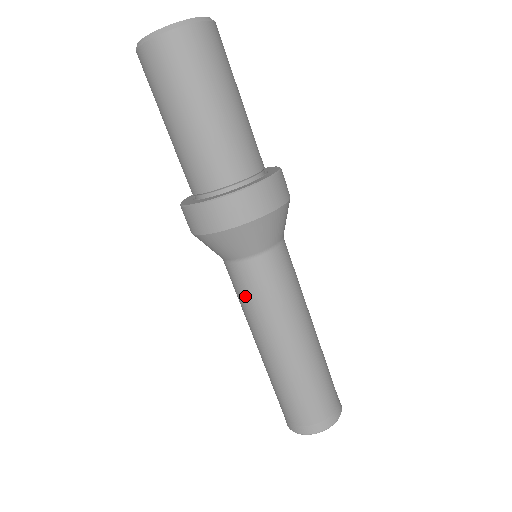
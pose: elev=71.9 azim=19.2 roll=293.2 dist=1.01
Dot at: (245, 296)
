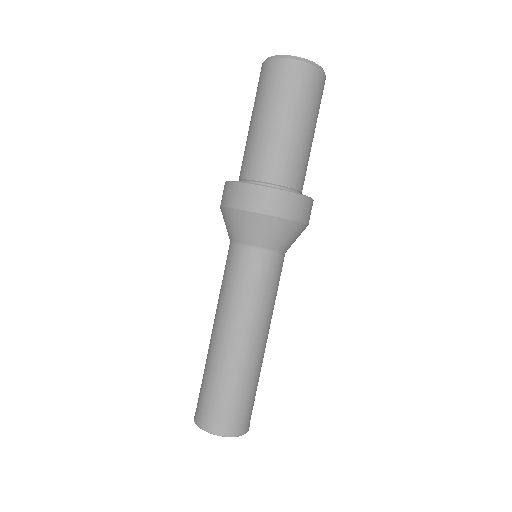
Dot at: (231, 278)
